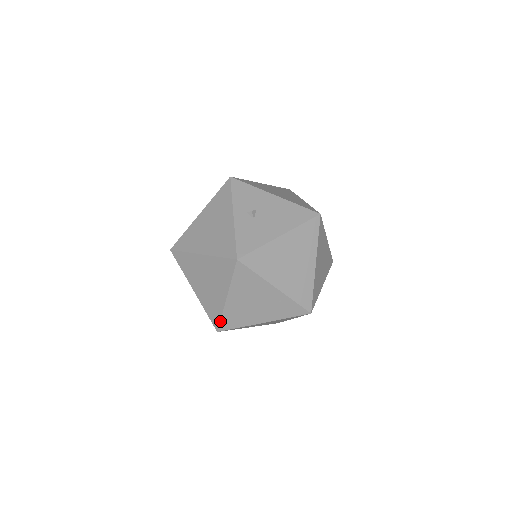
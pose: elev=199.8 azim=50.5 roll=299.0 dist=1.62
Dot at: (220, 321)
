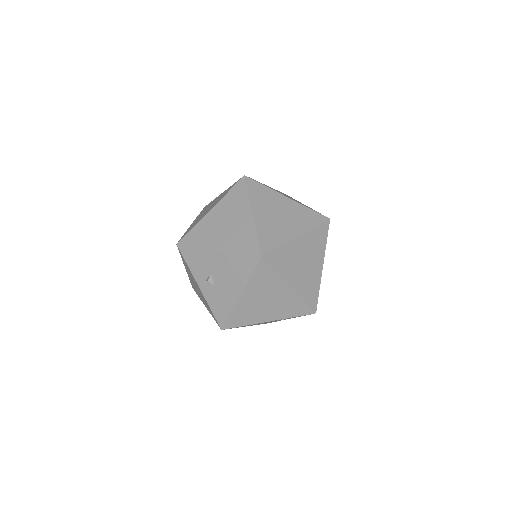
Dot at: occluded
